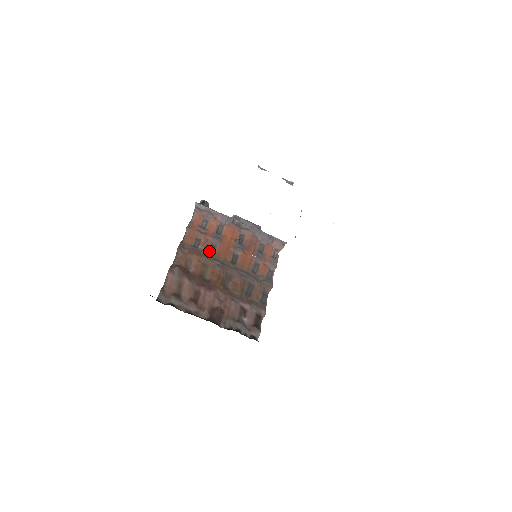
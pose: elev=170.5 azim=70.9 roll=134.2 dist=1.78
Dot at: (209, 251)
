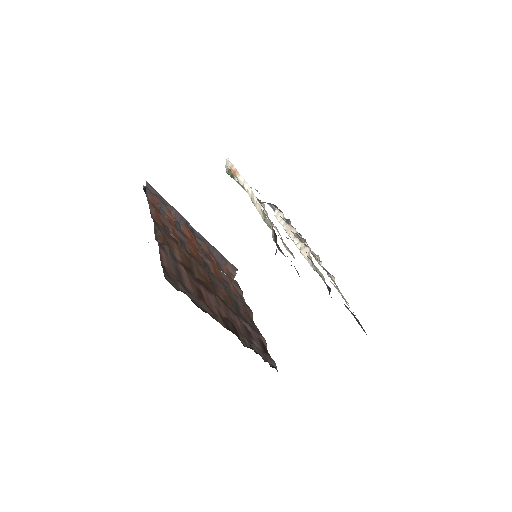
Dot at: occluded
